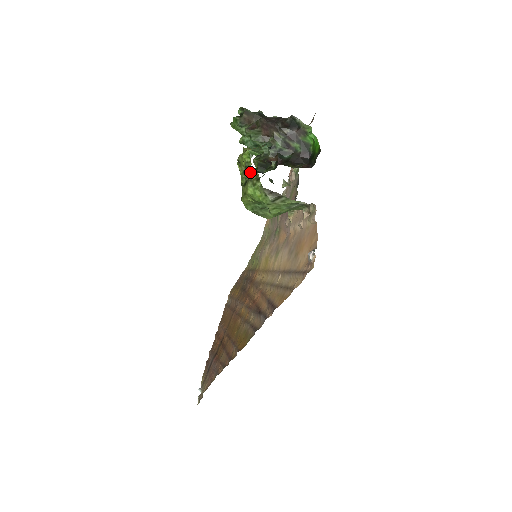
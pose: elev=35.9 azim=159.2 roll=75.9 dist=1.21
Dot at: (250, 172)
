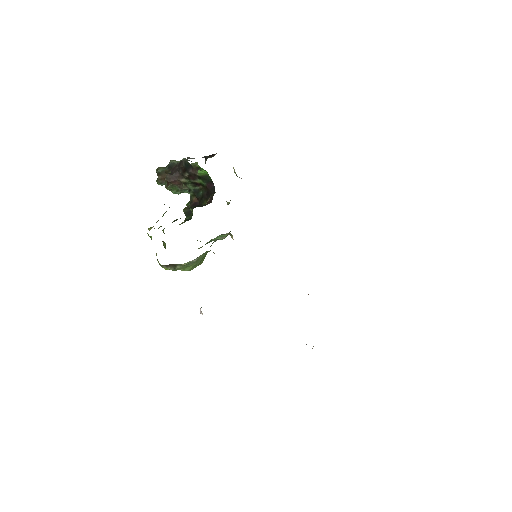
Dot at: occluded
